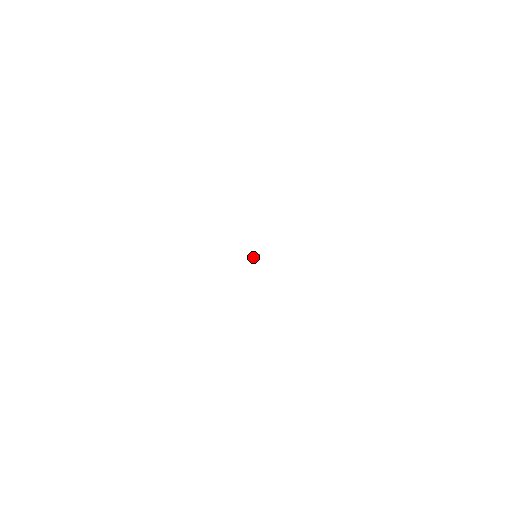
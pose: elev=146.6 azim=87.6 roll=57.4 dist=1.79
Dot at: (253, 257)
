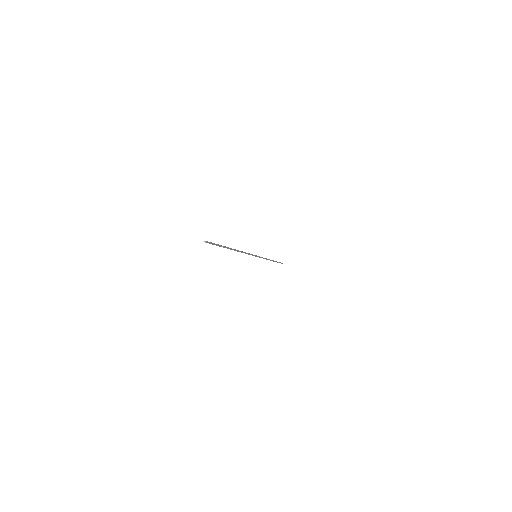
Dot at: (231, 249)
